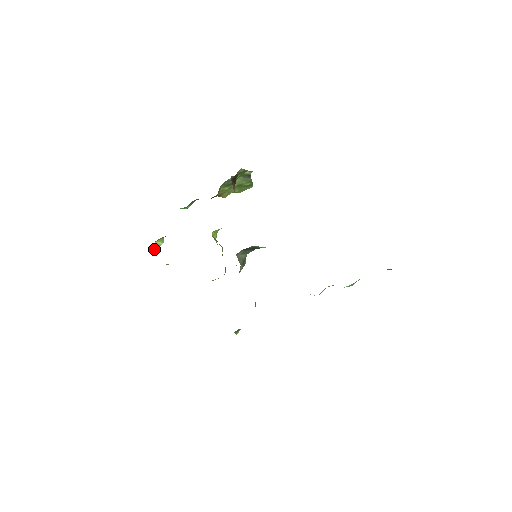
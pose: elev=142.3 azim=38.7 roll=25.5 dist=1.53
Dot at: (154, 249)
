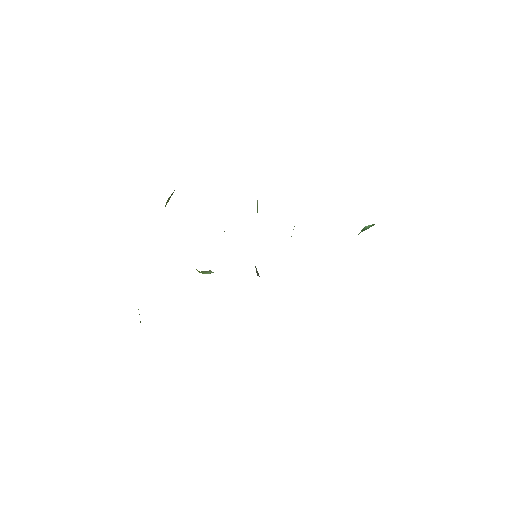
Dot at: occluded
